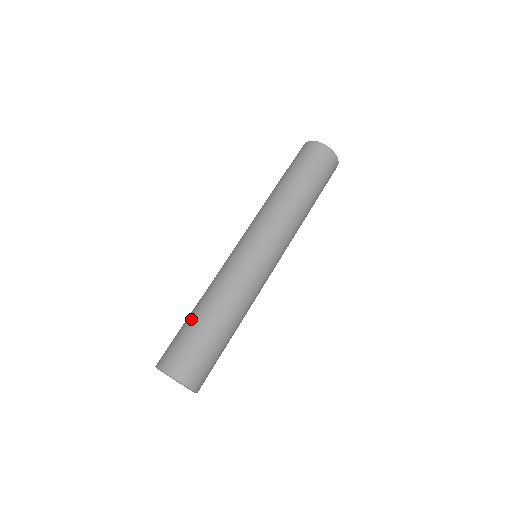
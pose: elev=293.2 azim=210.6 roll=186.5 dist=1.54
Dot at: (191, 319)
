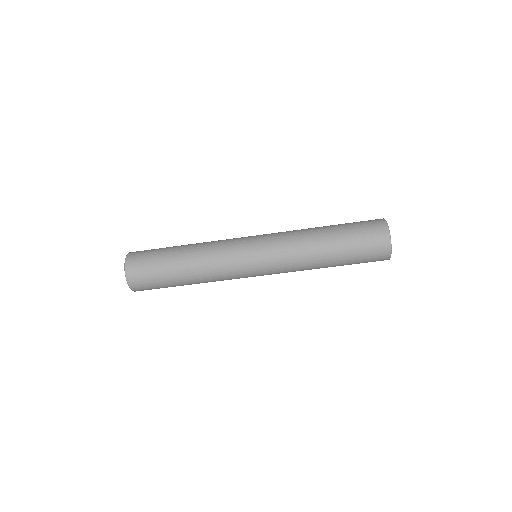
Dot at: (171, 251)
